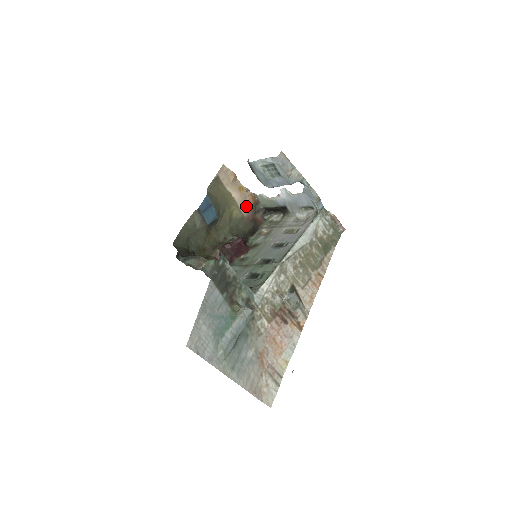
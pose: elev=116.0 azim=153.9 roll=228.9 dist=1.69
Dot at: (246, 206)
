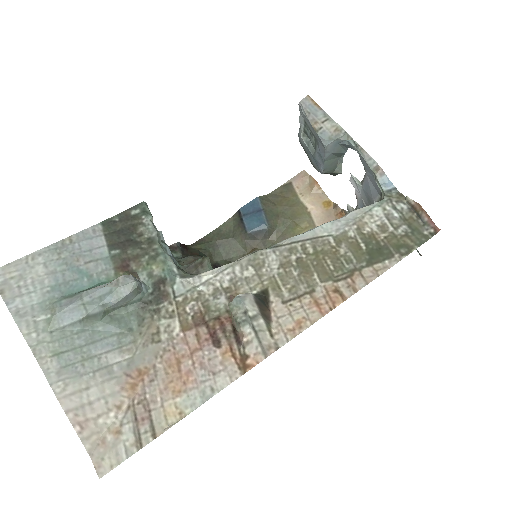
Dot at: occluded
